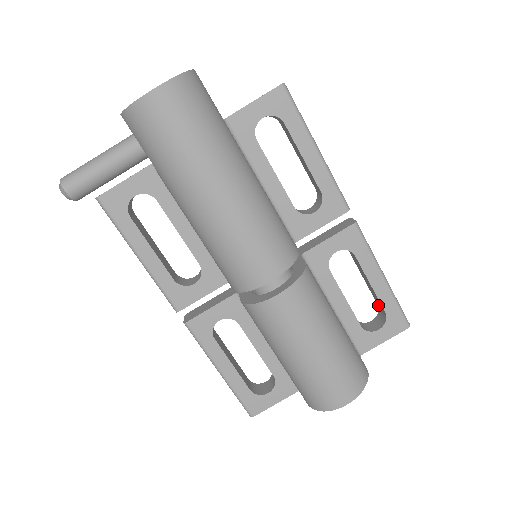
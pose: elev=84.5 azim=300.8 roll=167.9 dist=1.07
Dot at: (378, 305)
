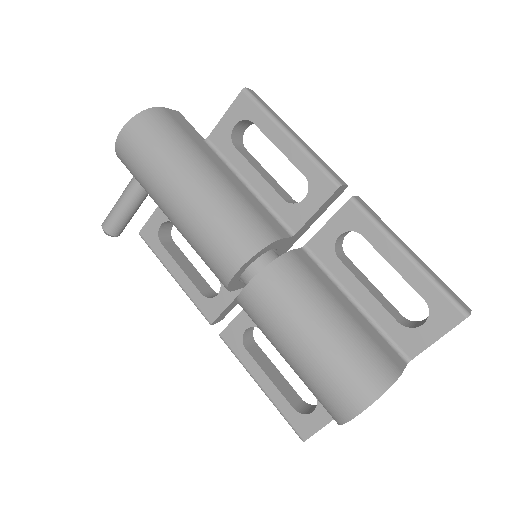
Dot at: occluded
